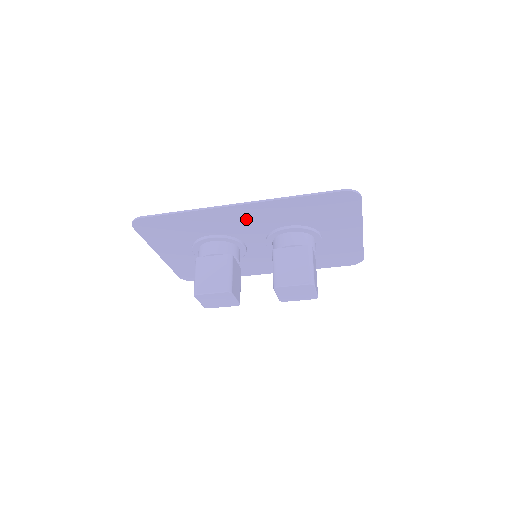
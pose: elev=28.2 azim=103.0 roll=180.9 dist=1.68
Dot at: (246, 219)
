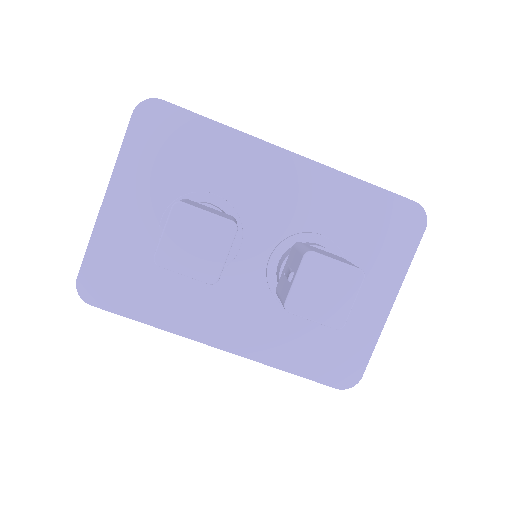
Dot at: (282, 188)
